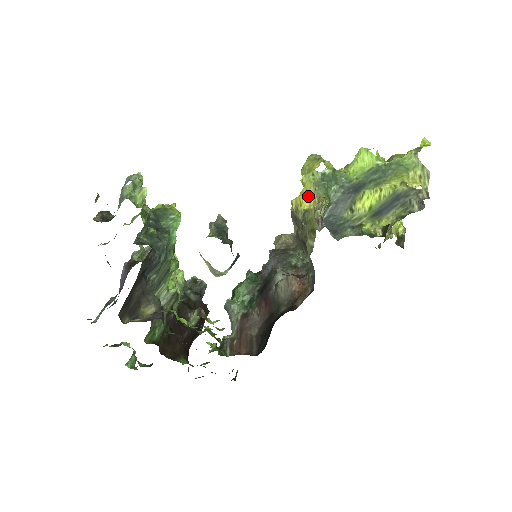
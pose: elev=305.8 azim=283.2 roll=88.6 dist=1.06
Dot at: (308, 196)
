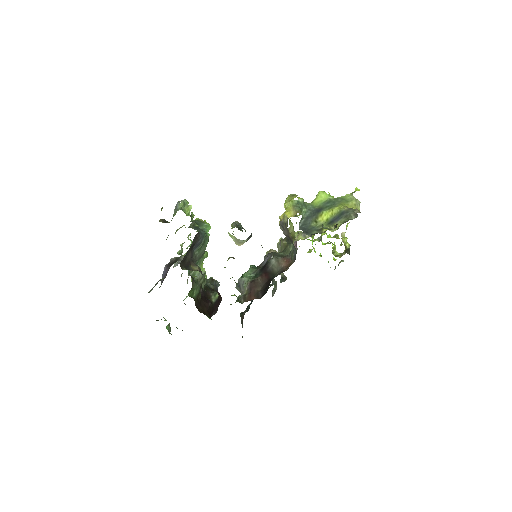
Dot at: (290, 212)
